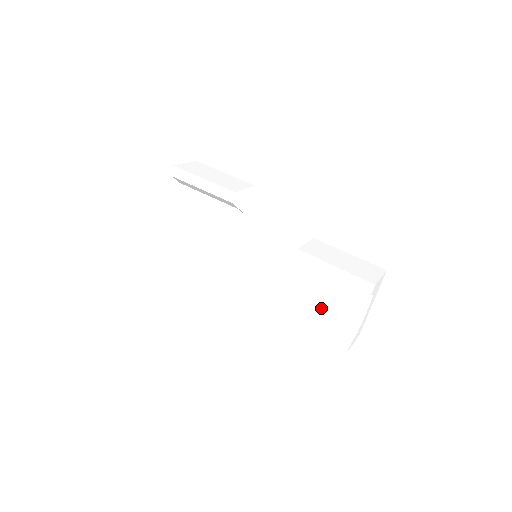
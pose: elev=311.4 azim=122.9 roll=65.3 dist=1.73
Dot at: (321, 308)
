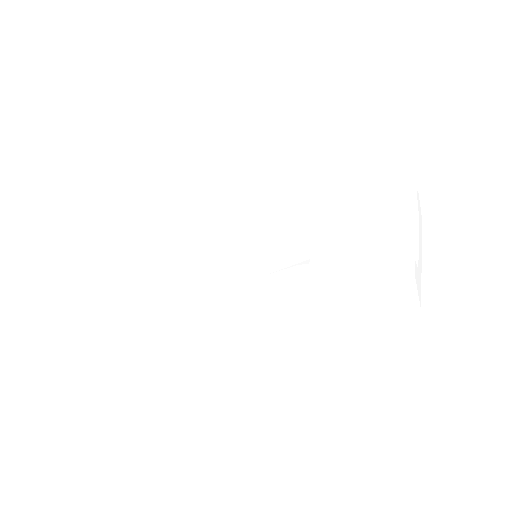
Dot at: occluded
